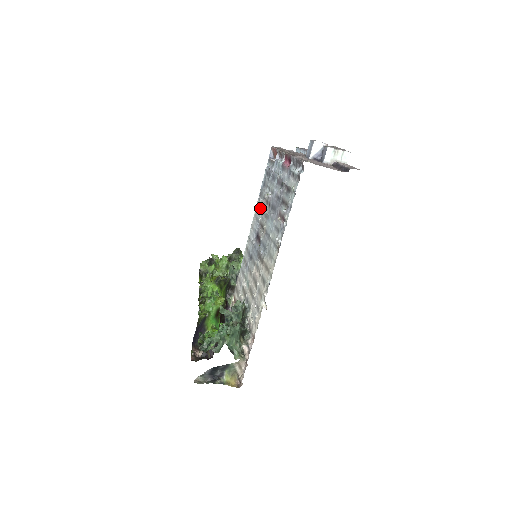
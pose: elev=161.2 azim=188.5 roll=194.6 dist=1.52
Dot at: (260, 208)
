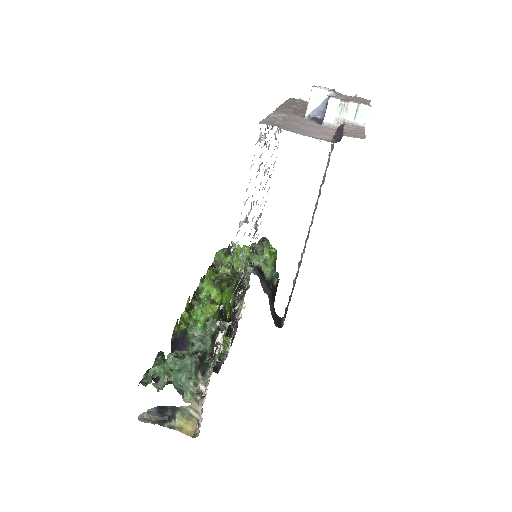
Dot at: occluded
